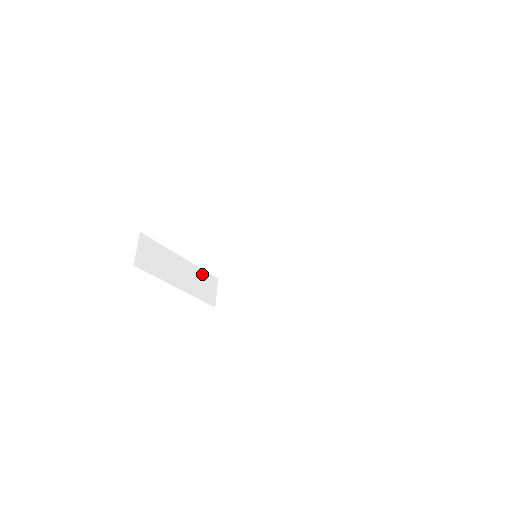
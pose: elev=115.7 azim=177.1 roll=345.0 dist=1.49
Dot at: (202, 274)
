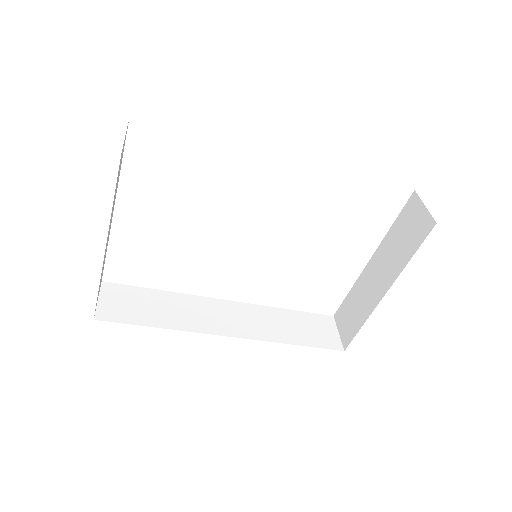
Dot at: (105, 257)
